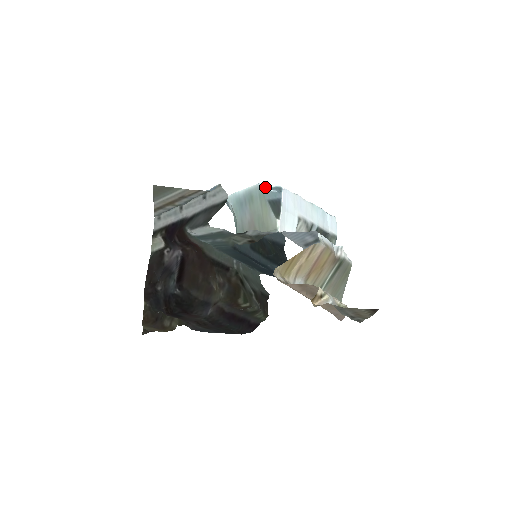
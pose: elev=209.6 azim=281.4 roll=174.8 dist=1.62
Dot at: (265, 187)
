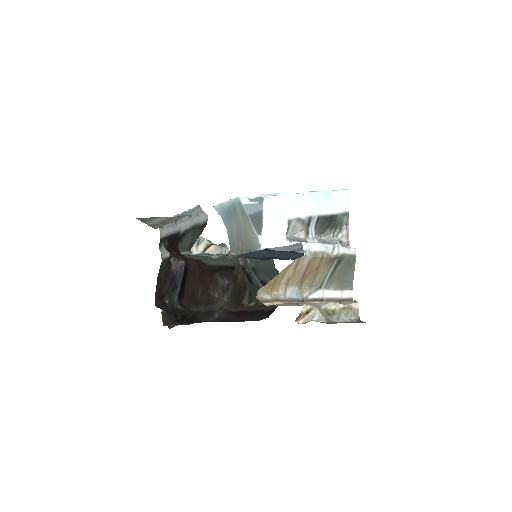
Dot at: (245, 200)
